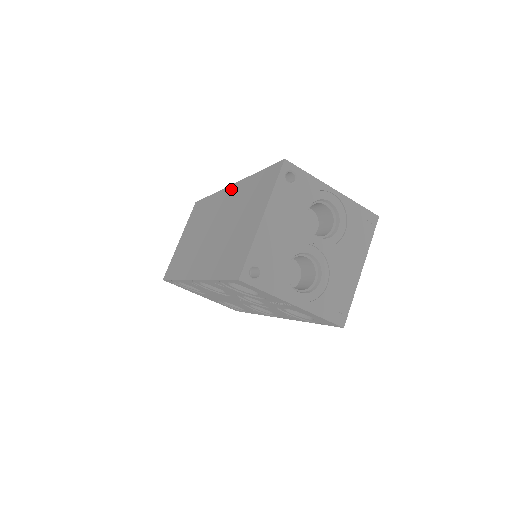
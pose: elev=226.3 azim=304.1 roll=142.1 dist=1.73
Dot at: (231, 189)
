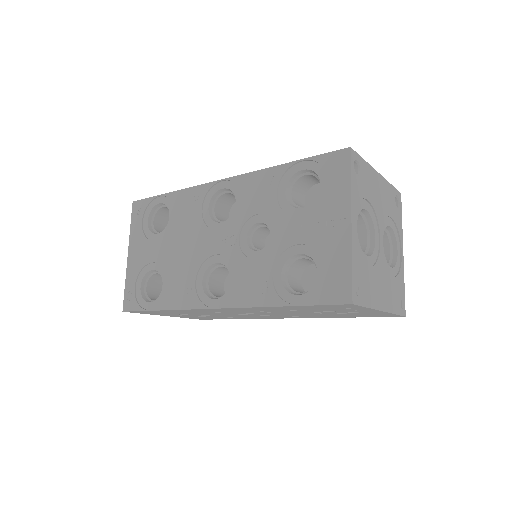
Dot at: occluded
